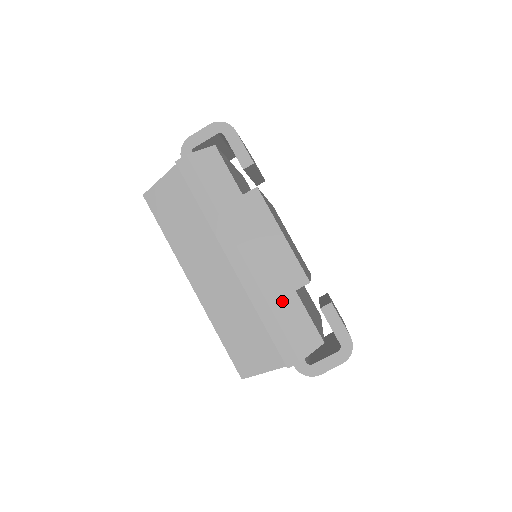
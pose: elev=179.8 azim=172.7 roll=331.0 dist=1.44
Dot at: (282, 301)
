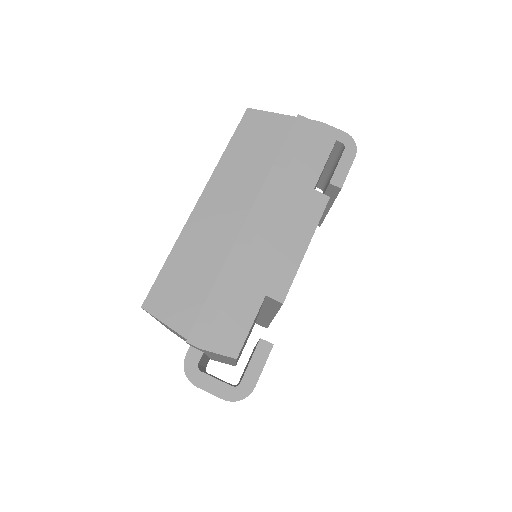
Dot at: (247, 289)
